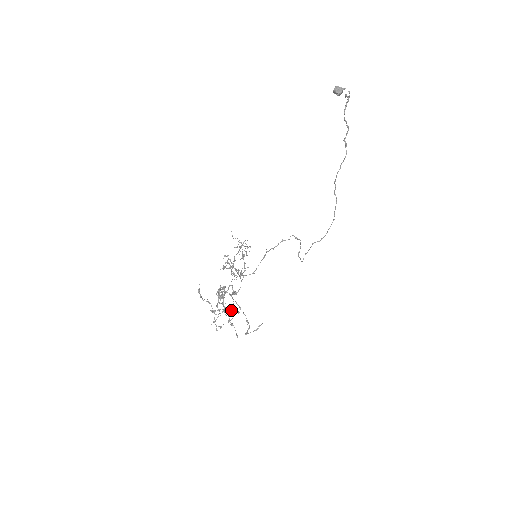
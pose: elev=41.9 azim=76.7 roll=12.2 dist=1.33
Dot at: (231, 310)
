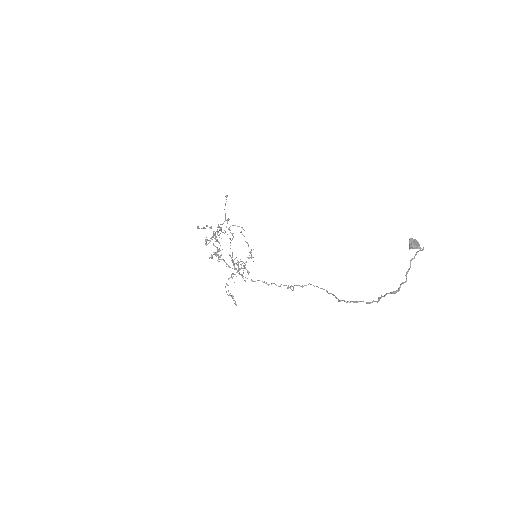
Dot at: (221, 224)
